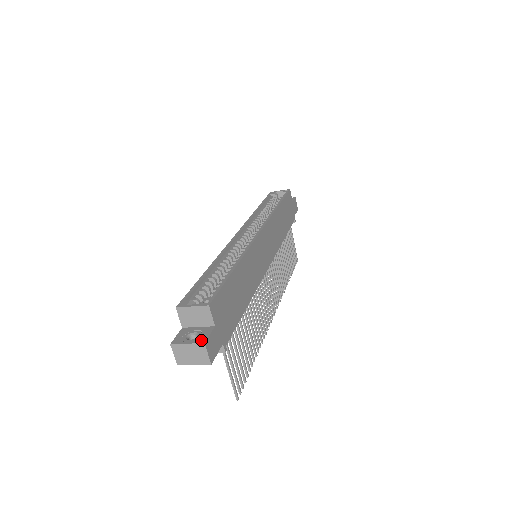
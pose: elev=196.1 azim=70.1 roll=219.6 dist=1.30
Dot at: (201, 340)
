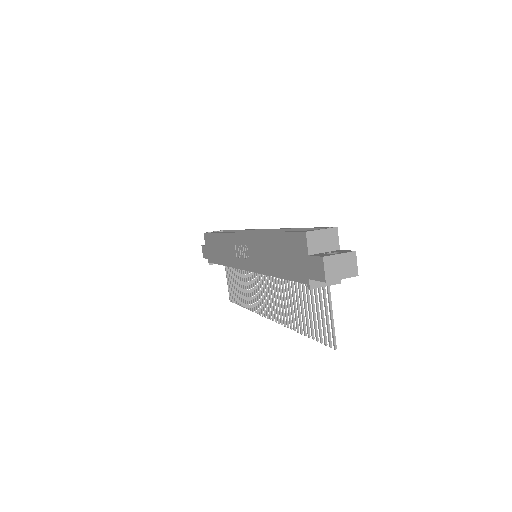
Dot at: (348, 251)
